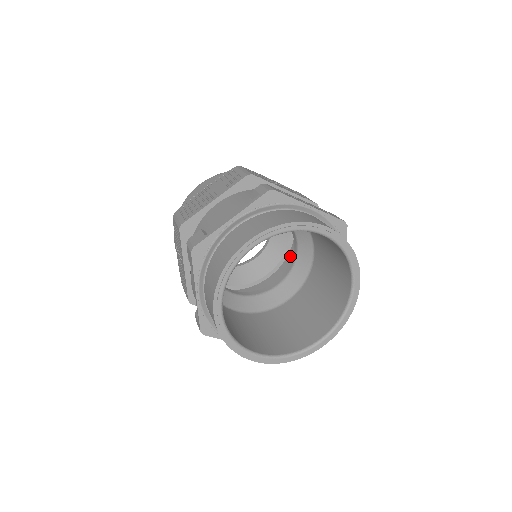
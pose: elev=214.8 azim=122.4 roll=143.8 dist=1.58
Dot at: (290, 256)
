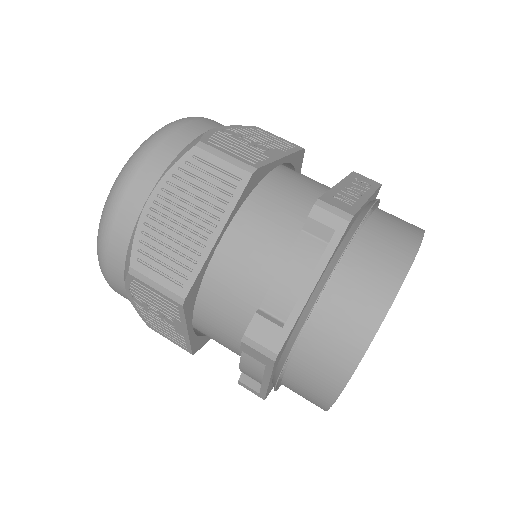
Dot at: occluded
